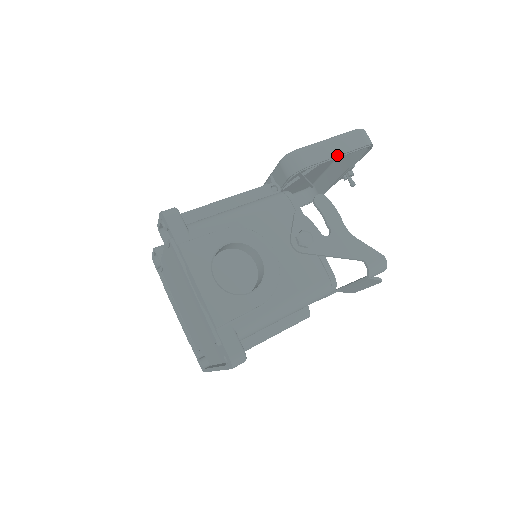
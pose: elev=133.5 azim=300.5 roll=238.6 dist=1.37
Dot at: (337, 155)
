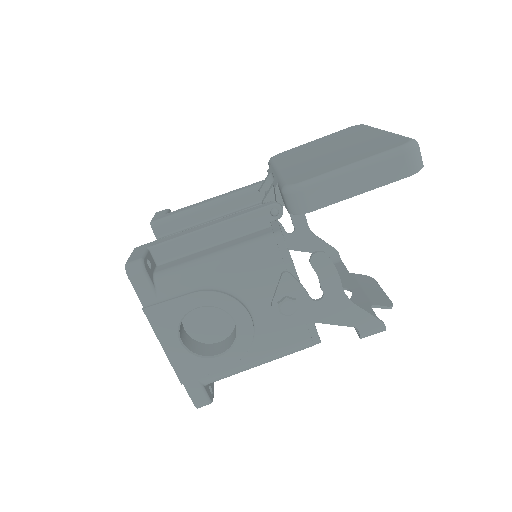
Dot at: (359, 192)
